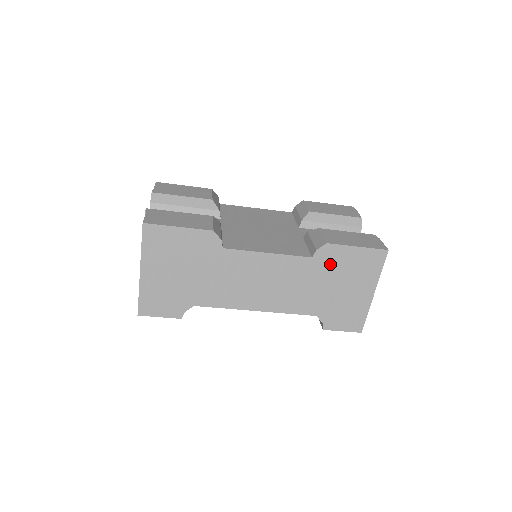
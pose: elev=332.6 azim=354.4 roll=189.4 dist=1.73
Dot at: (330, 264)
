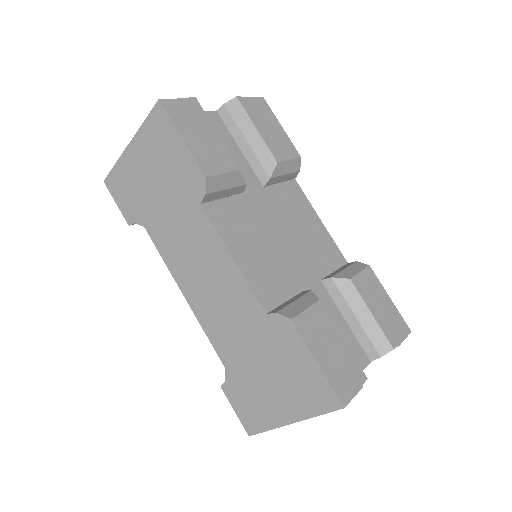
Dot at: (277, 342)
